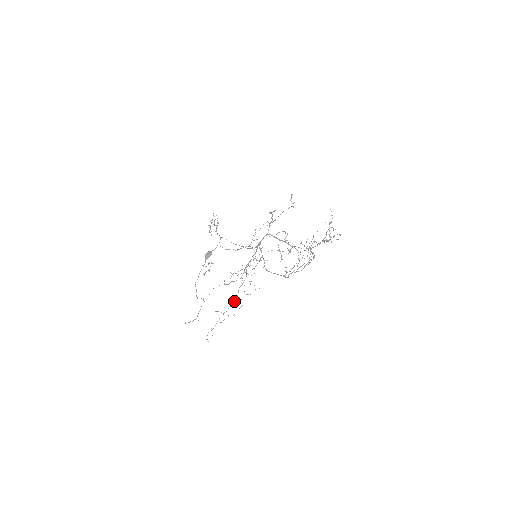
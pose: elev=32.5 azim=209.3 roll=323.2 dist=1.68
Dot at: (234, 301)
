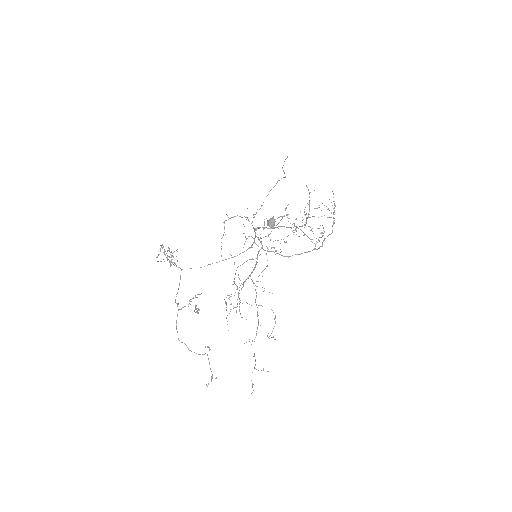
Dot at: (258, 320)
